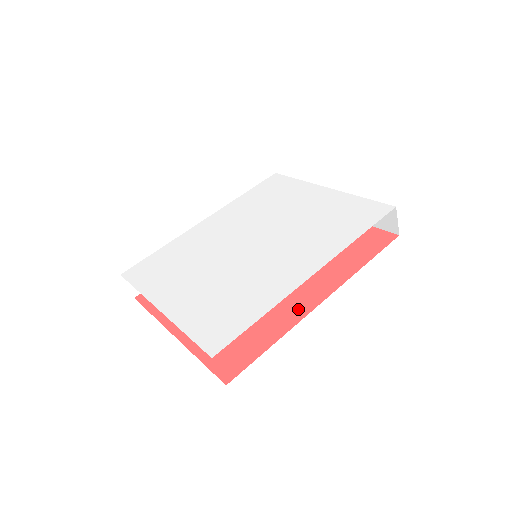
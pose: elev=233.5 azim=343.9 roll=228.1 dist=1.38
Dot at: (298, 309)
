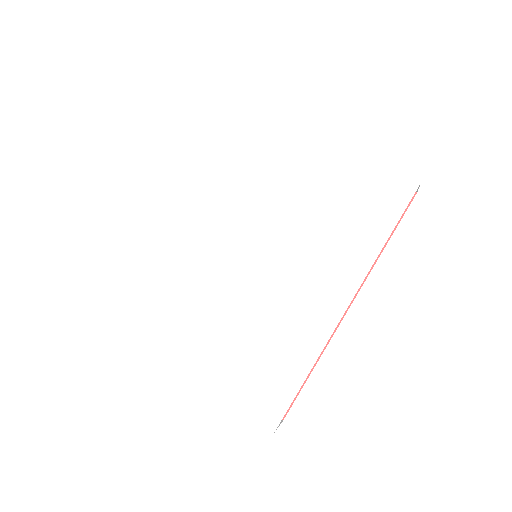
Dot at: occluded
